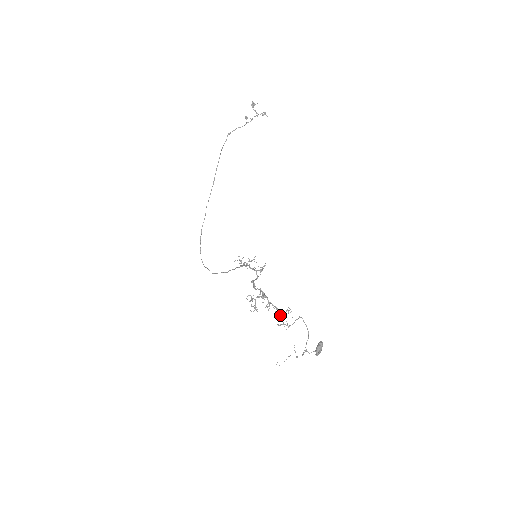
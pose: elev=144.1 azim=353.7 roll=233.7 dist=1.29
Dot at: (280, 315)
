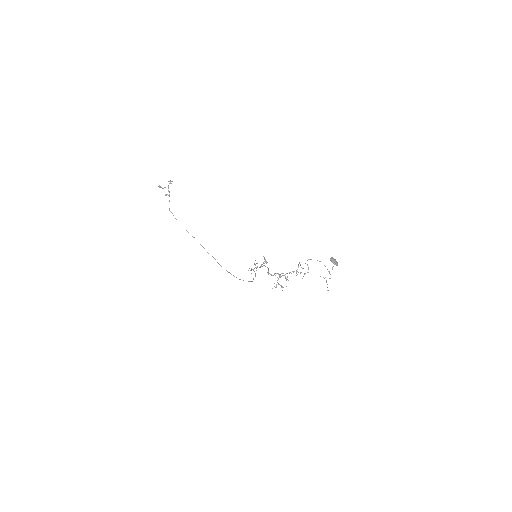
Dot at: (298, 272)
